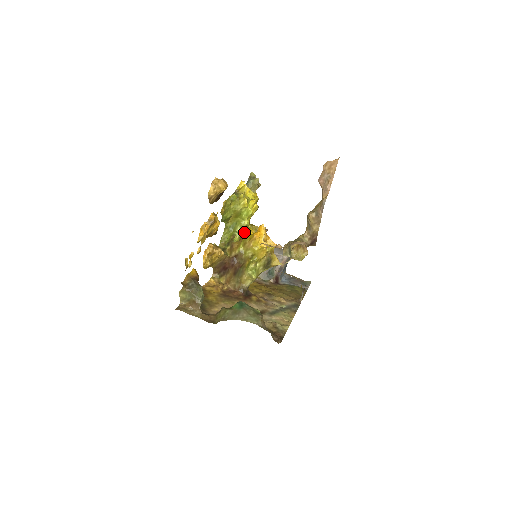
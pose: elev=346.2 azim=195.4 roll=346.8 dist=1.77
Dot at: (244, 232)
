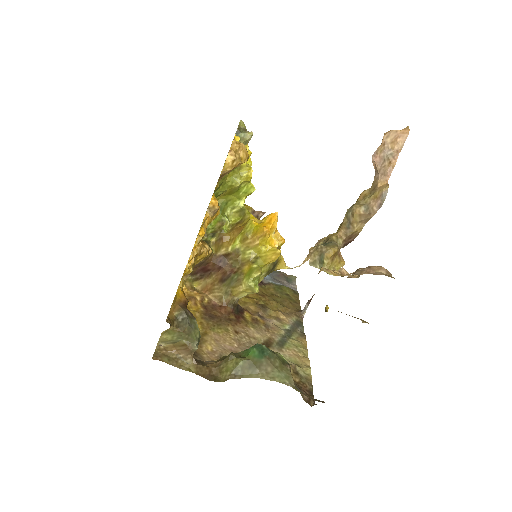
Dot at: (237, 217)
